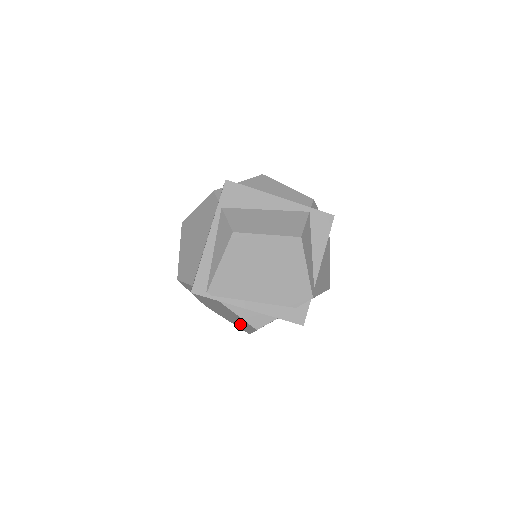
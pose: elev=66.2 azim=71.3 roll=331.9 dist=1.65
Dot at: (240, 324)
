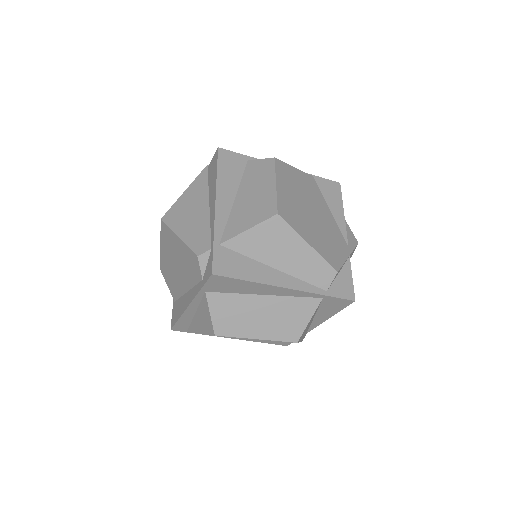
Dot at: occluded
